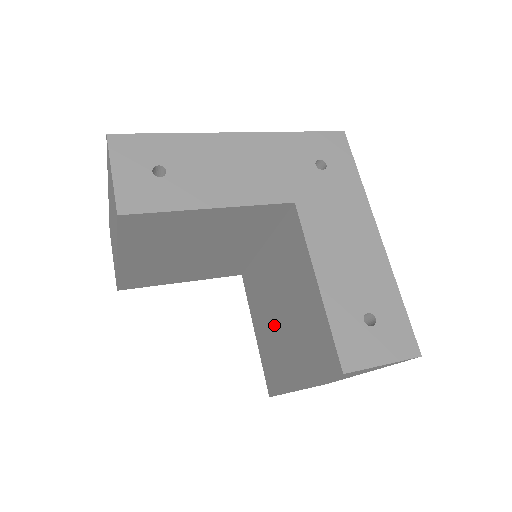
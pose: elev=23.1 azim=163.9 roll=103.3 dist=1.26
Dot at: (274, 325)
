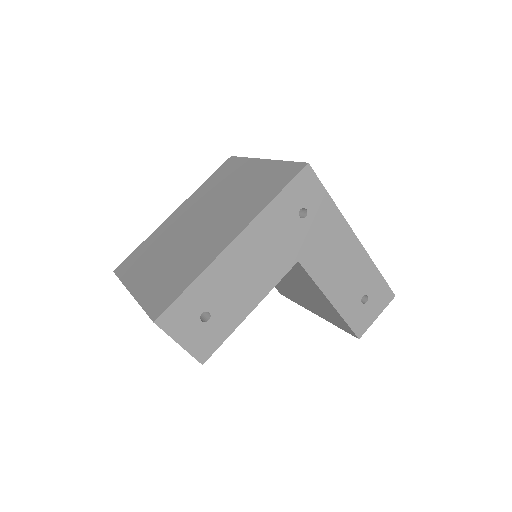
Dot at: (281, 280)
